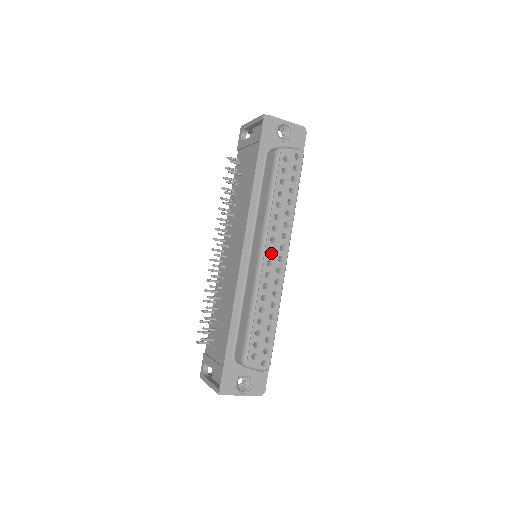
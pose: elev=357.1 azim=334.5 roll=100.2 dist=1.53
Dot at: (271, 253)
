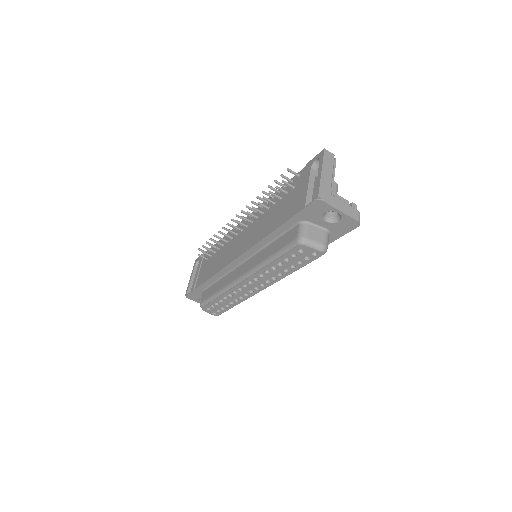
Dot at: (250, 282)
